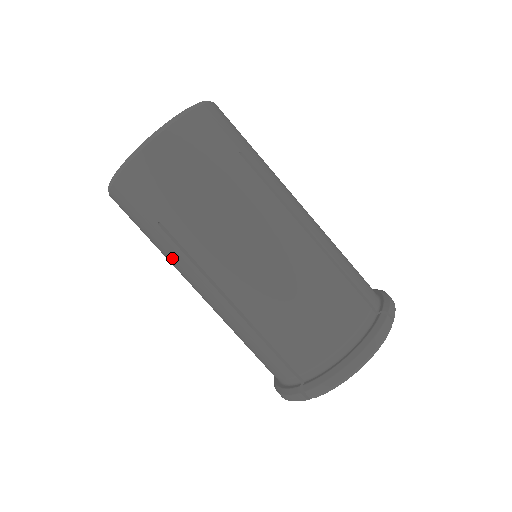
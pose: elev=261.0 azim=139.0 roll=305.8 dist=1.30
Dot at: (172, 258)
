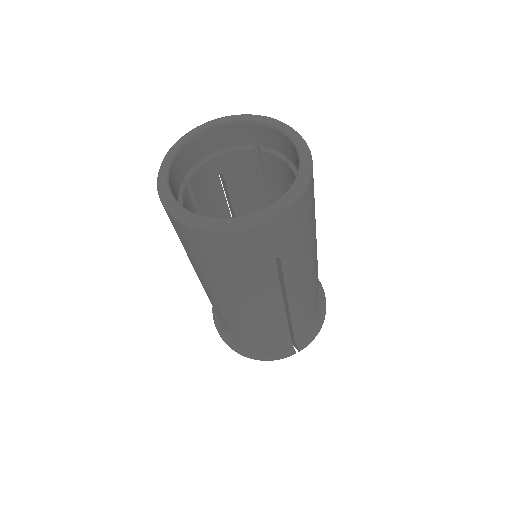
Dot at: occluded
